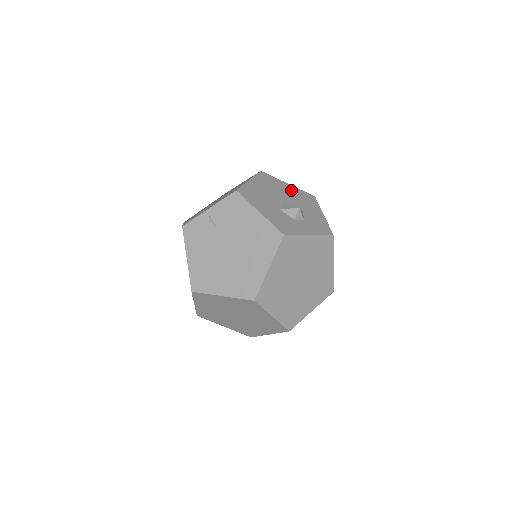
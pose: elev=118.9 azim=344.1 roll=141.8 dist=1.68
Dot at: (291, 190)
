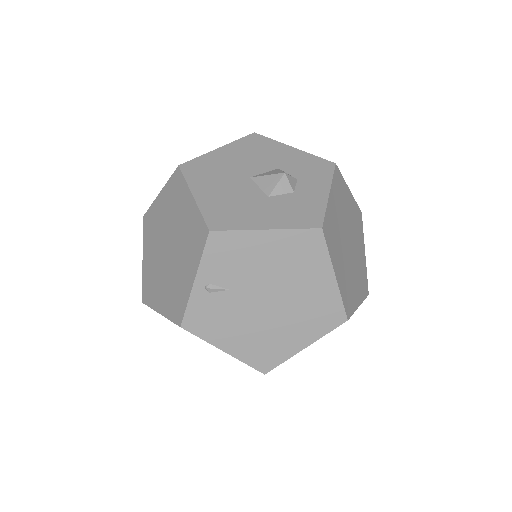
Dot at: (232, 154)
